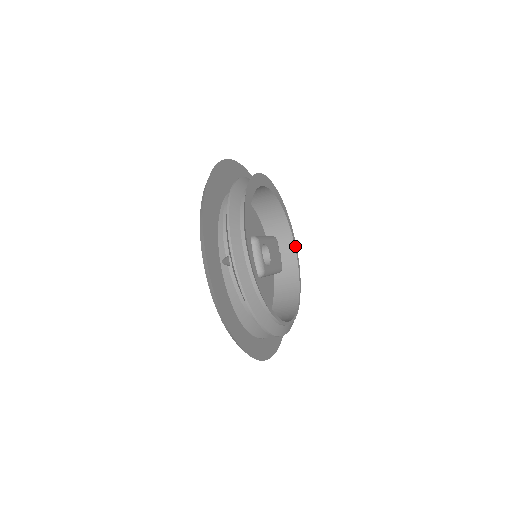
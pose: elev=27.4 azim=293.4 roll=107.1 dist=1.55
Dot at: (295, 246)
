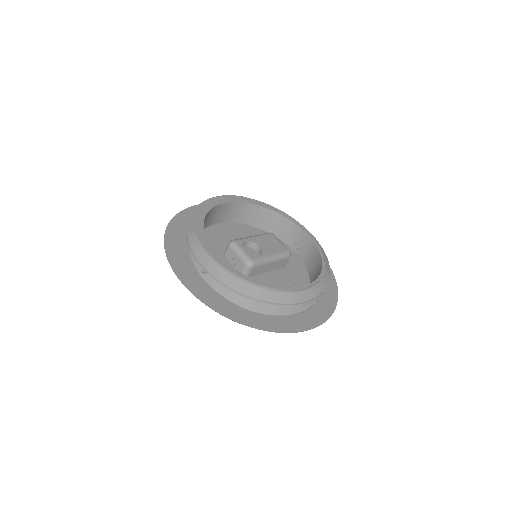
Dot at: (303, 229)
